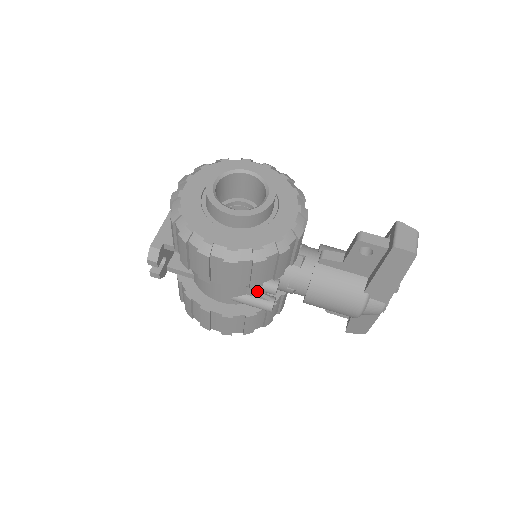
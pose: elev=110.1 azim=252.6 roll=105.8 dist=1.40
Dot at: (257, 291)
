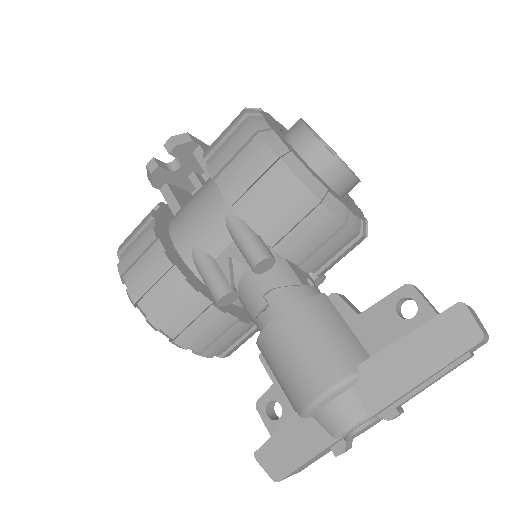
Dot at: (231, 263)
